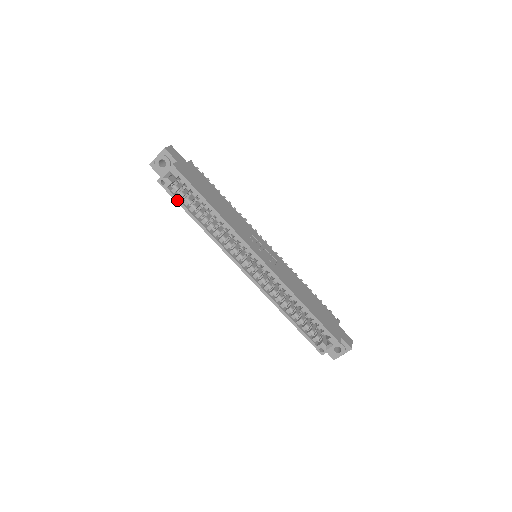
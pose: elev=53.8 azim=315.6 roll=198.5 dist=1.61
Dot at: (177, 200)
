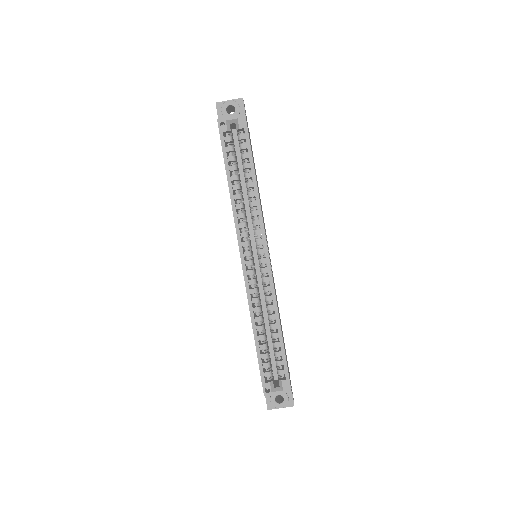
Dot at: (224, 150)
